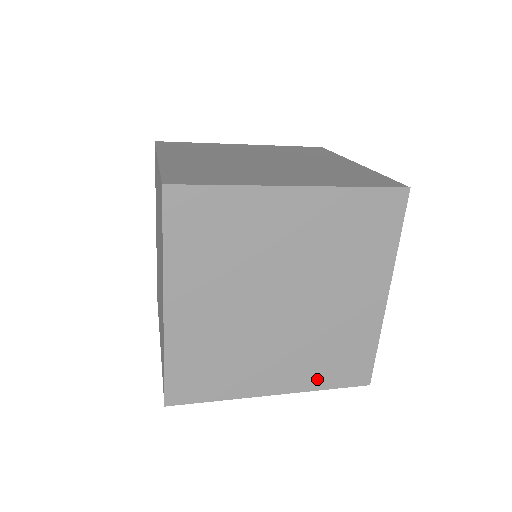
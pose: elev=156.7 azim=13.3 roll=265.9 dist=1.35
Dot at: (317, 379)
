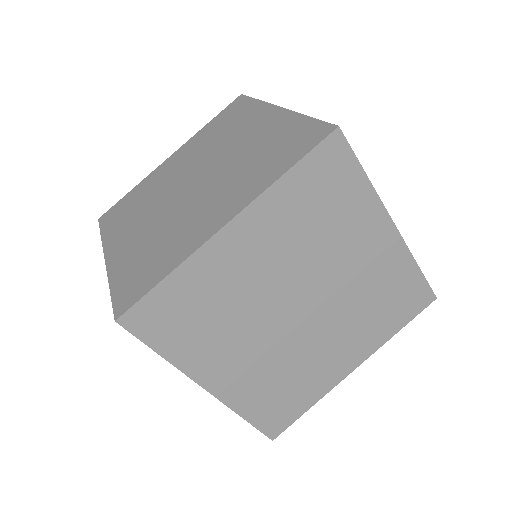
Dot at: (249, 403)
